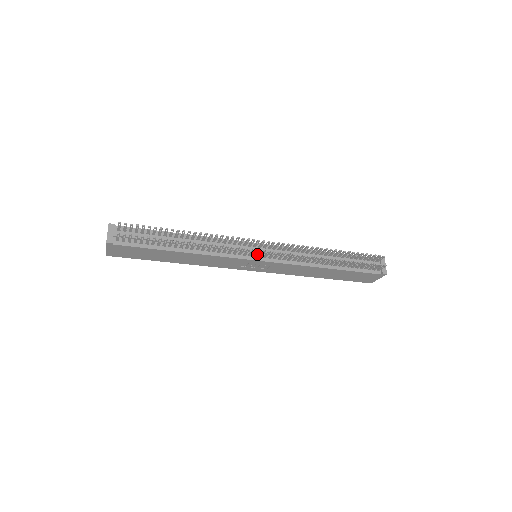
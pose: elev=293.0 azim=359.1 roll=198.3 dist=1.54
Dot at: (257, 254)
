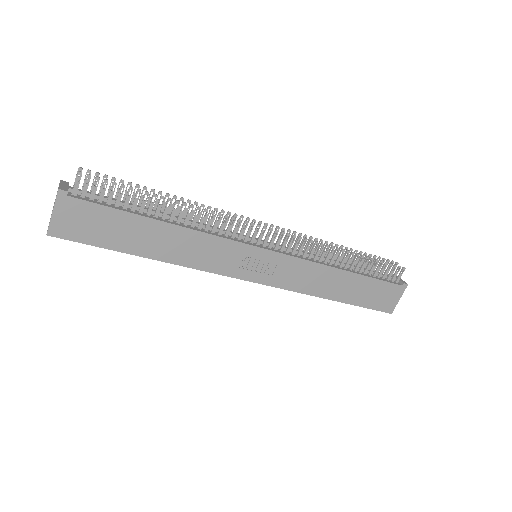
Dot at: (261, 237)
